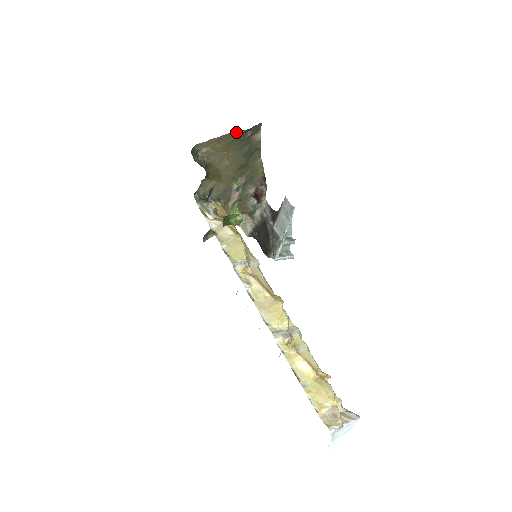
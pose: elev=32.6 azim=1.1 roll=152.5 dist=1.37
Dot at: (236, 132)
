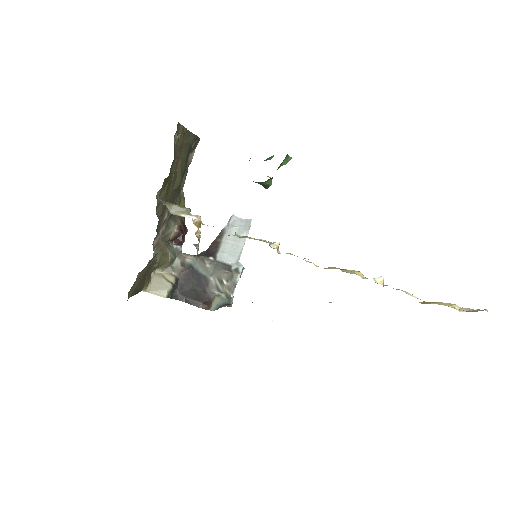
Dot at: (192, 134)
